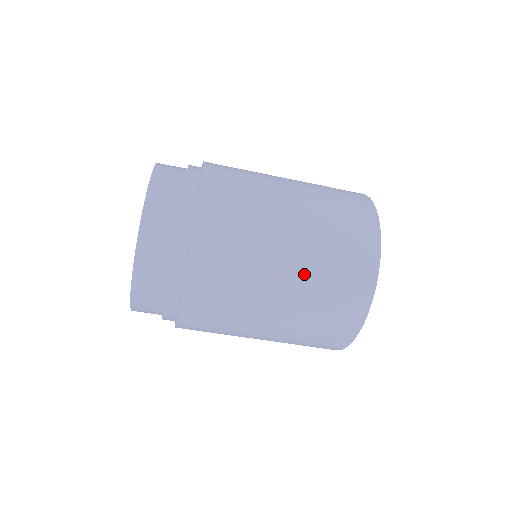
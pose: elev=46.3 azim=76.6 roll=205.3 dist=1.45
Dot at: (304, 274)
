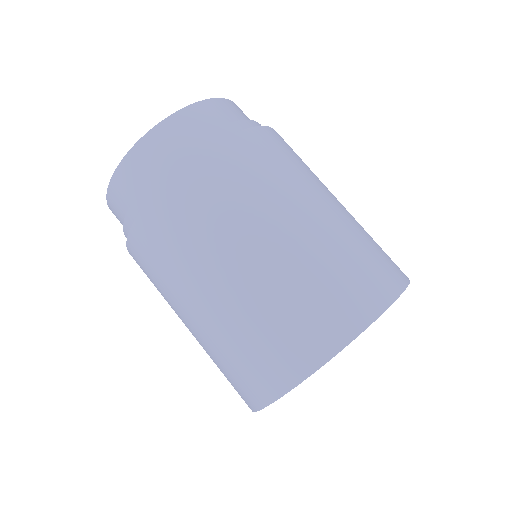
Dot at: (348, 219)
